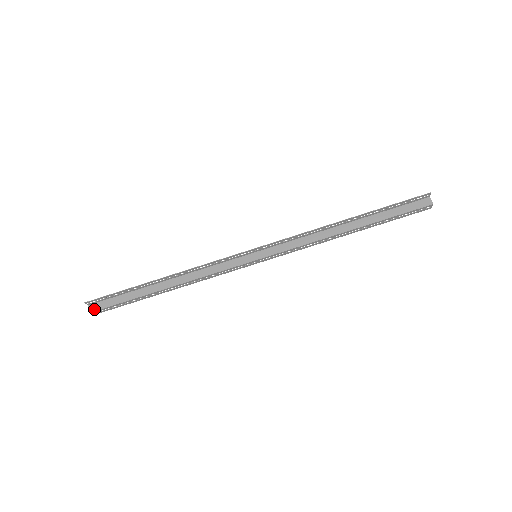
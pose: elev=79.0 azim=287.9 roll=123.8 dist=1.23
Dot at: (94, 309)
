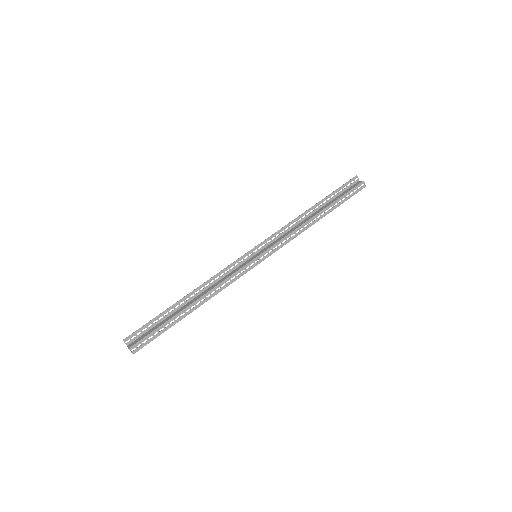
Dot at: (132, 344)
